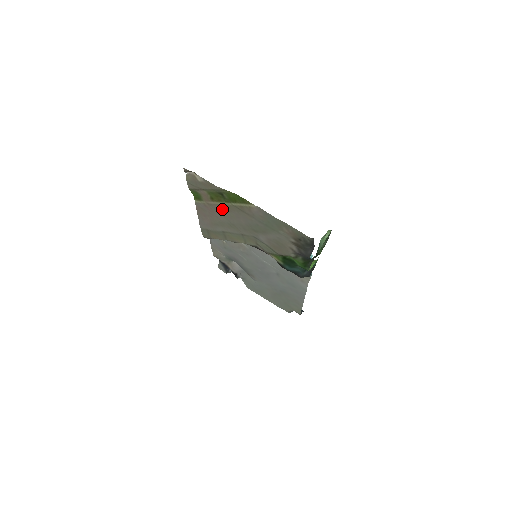
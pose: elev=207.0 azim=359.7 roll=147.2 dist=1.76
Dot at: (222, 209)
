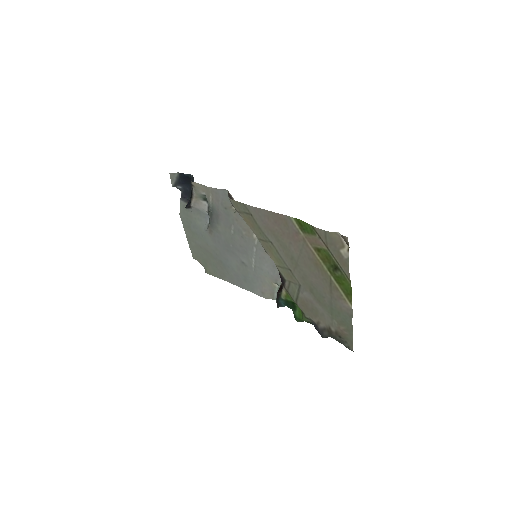
Dot at: (311, 258)
